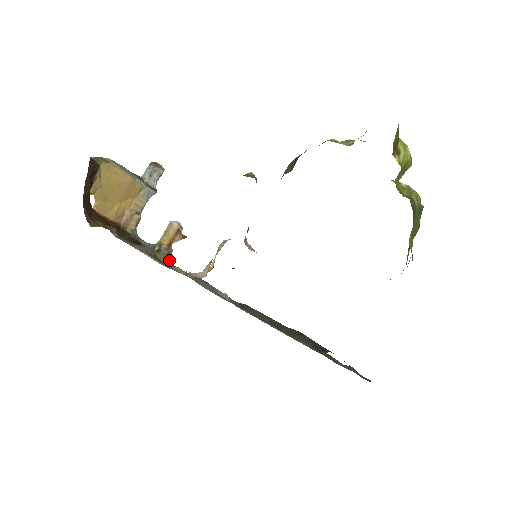
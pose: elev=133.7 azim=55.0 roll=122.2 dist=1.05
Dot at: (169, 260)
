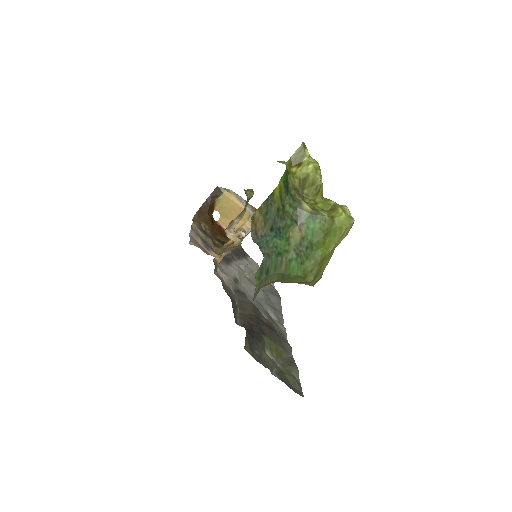
Dot at: occluded
